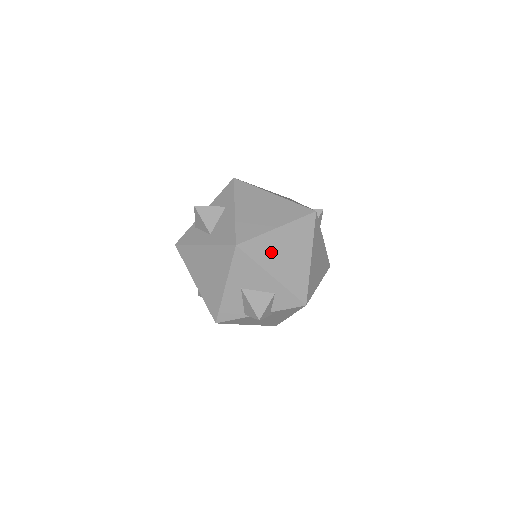
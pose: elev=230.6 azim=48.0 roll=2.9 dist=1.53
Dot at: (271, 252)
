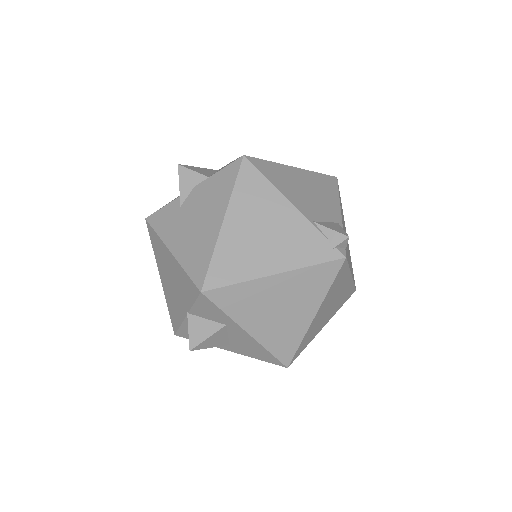
Dot at: (317, 326)
